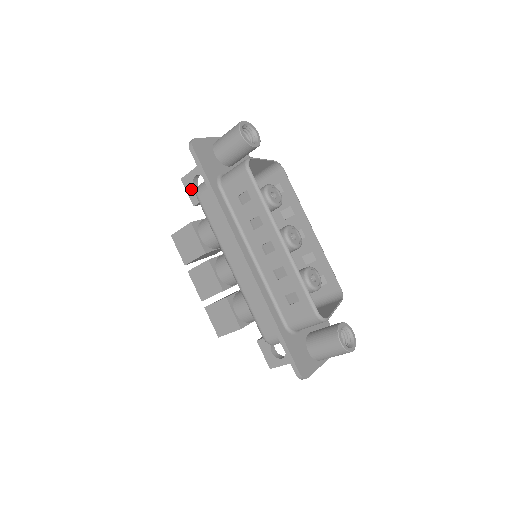
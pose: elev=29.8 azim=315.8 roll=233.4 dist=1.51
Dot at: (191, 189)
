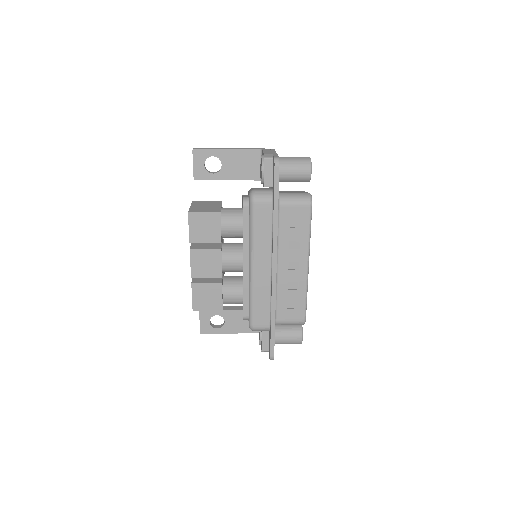
Dot at: (200, 164)
